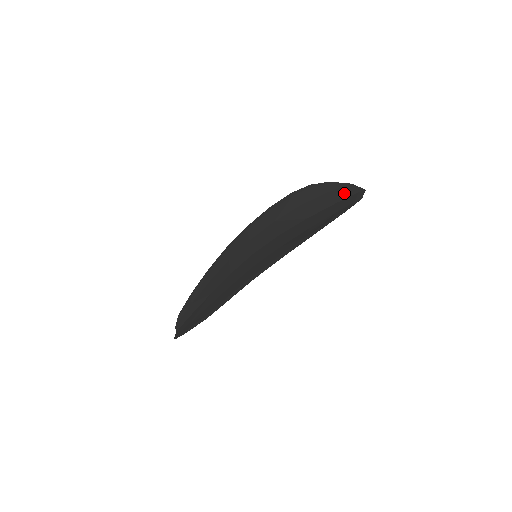
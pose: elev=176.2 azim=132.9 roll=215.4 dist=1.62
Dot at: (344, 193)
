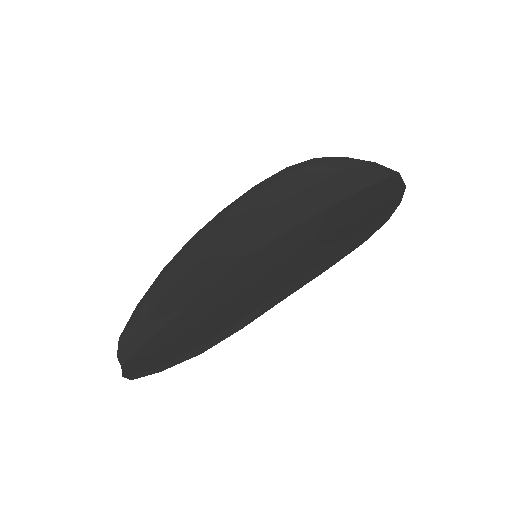
Dot at: (371, 175)
